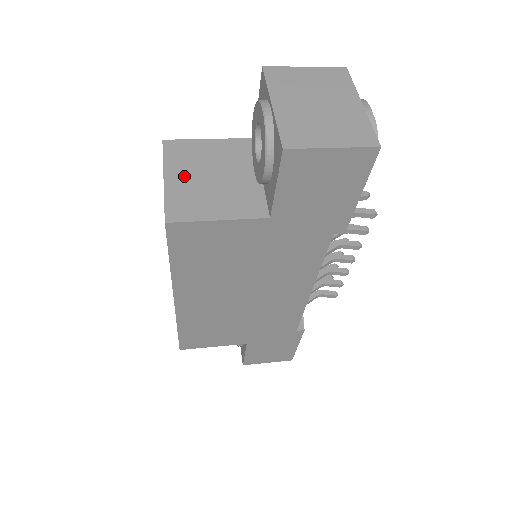
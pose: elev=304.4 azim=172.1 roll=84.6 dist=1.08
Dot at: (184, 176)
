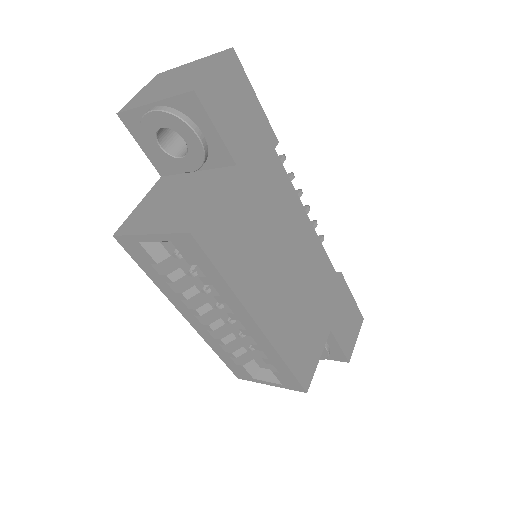
Dot at: (157, 220)
